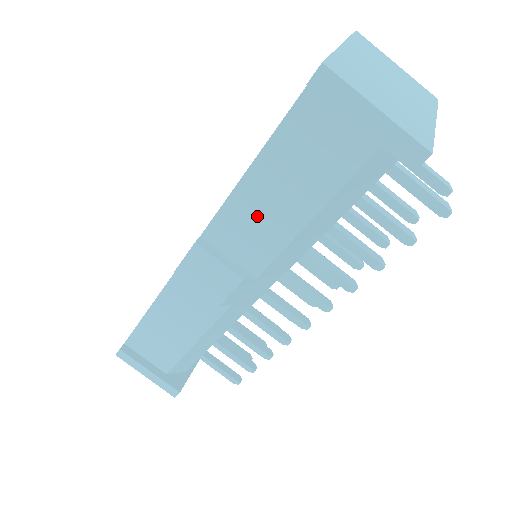
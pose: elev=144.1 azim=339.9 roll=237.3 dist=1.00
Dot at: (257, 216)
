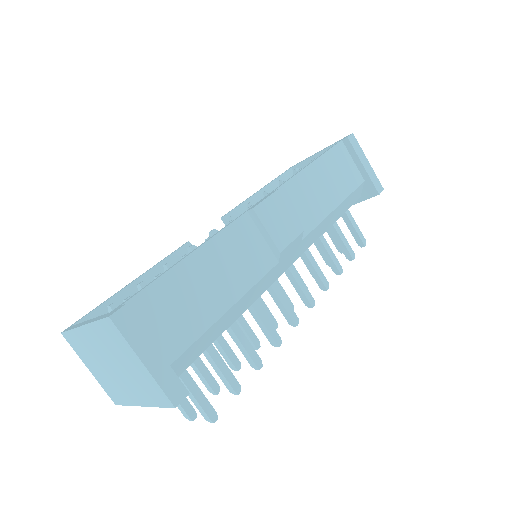
Dot at: (311, 193)
